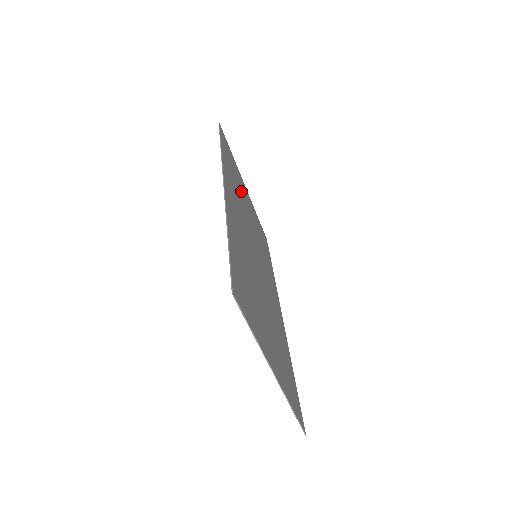
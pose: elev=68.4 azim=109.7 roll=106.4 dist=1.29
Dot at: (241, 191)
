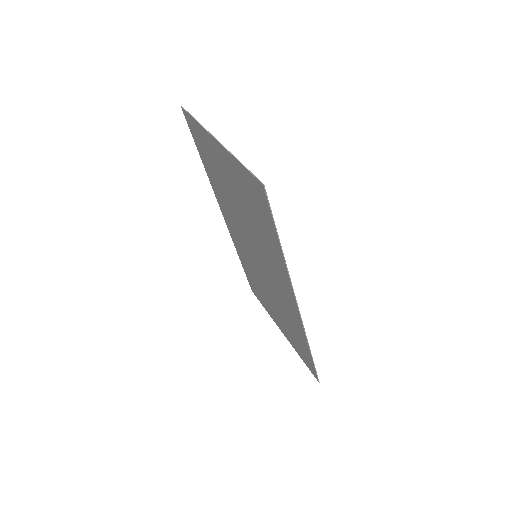
Dot at: occluded
